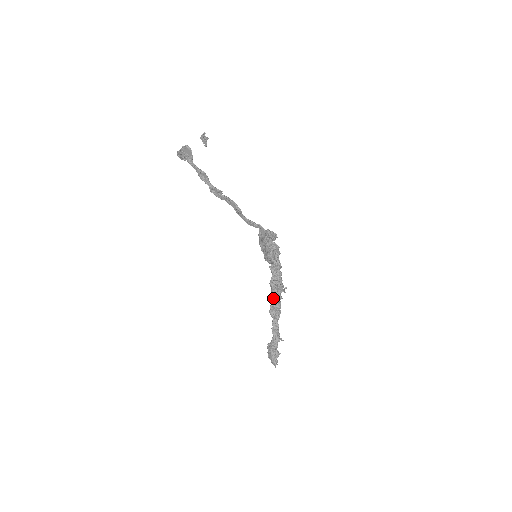
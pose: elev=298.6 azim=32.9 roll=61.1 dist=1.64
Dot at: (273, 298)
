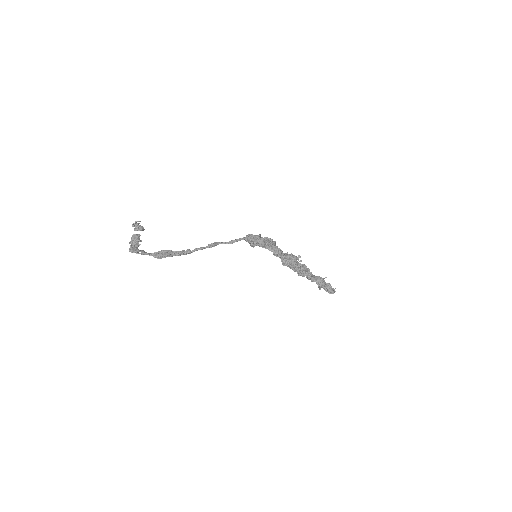
Dot at: (294, 270)
